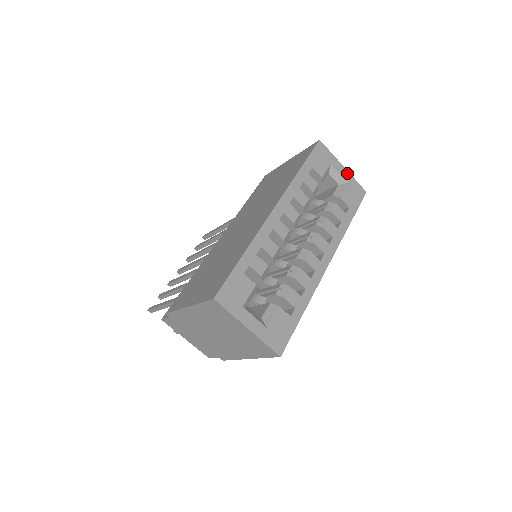
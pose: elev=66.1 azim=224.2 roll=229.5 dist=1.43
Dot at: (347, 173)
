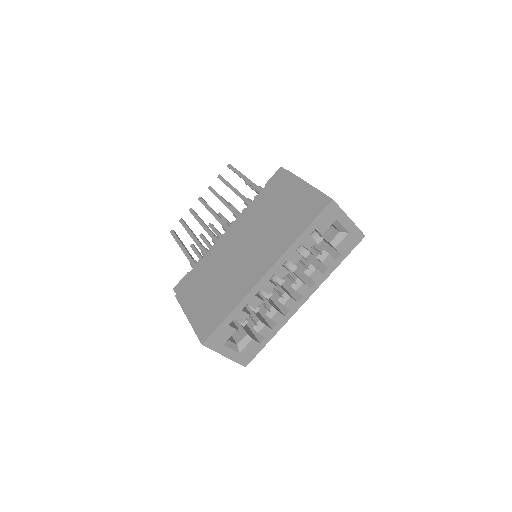
Dot at: (351, 224)
